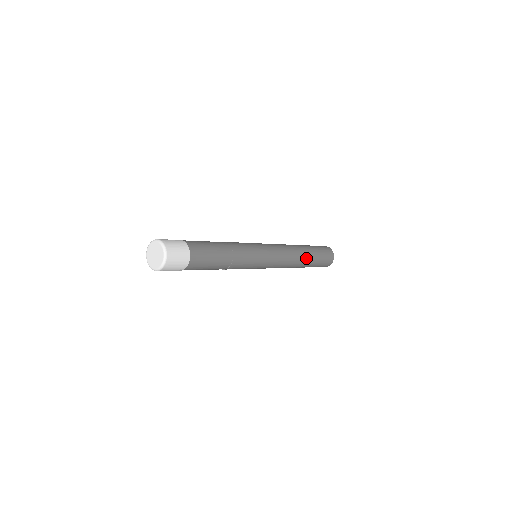
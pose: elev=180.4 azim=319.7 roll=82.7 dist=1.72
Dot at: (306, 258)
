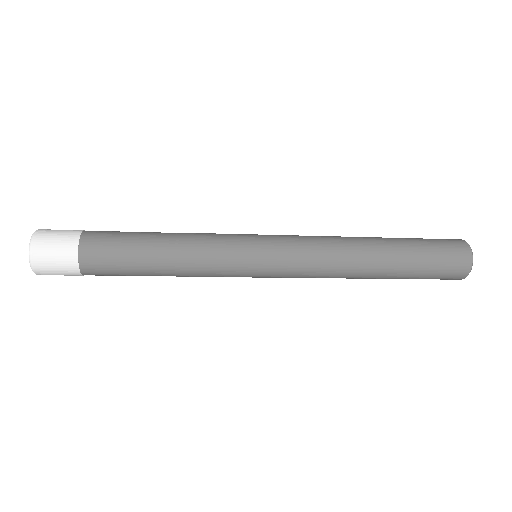
Dot at: (379, 262)
